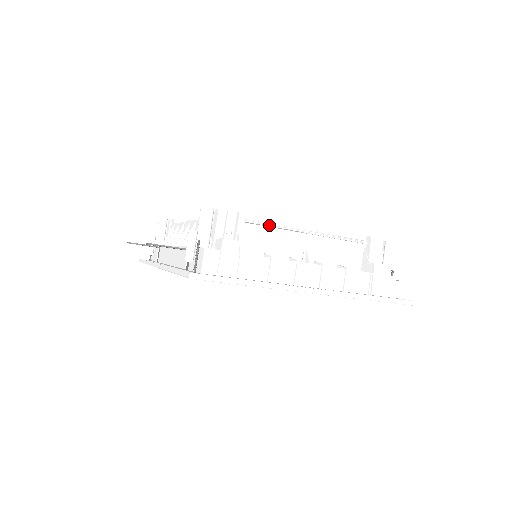
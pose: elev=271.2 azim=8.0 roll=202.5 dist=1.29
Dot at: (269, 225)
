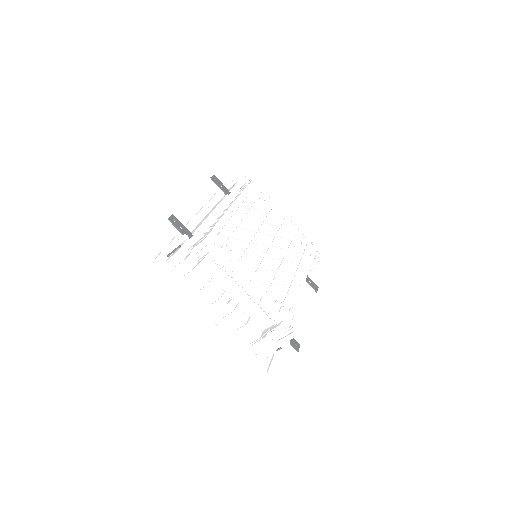
Dot at: (224, 269)
